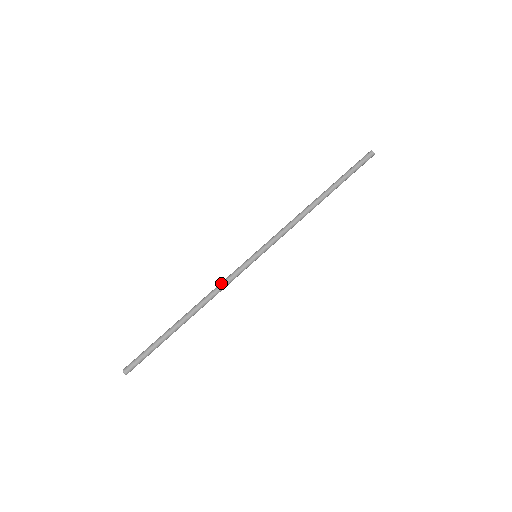
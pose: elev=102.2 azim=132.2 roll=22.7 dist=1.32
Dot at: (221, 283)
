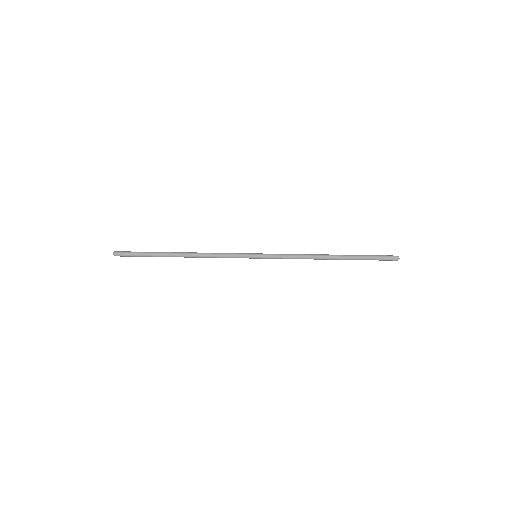
Dot at: (219, 253)
